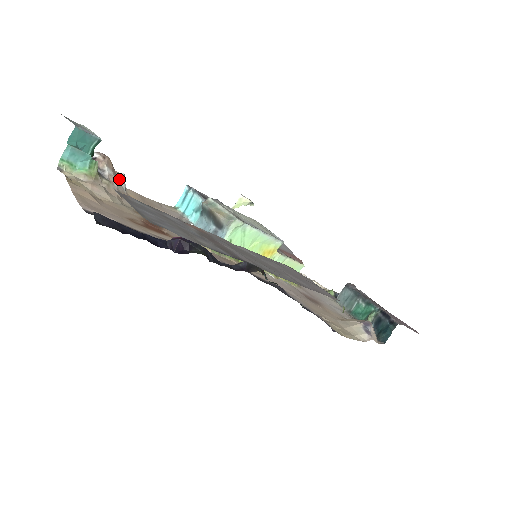
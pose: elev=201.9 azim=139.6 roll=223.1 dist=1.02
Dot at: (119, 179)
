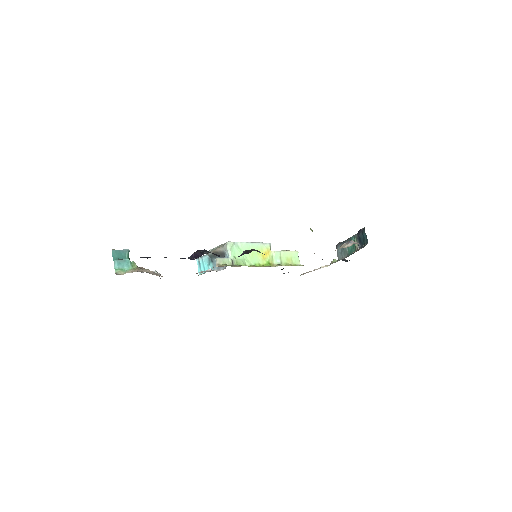
Dot at: occluded
